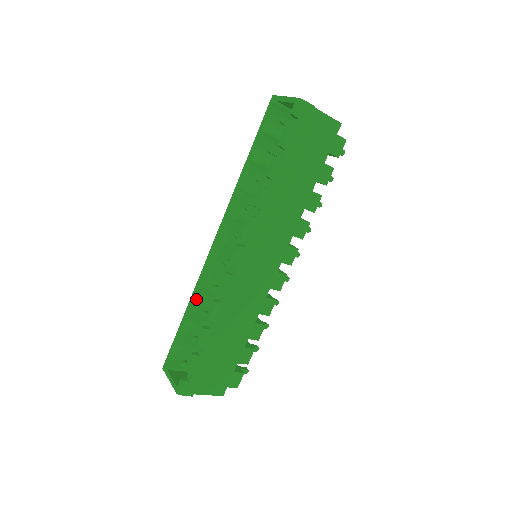
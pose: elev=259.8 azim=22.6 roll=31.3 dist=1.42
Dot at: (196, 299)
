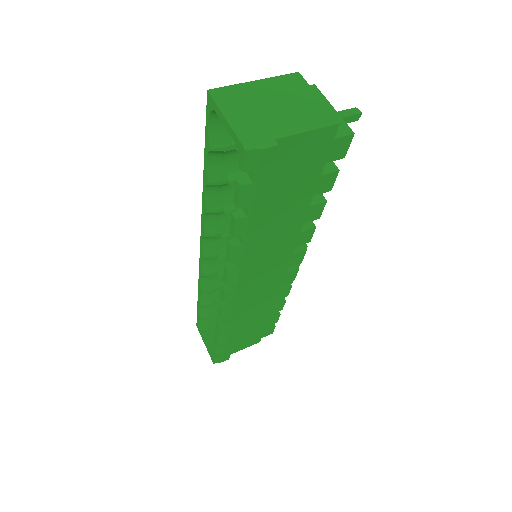
Dot at: occluded
